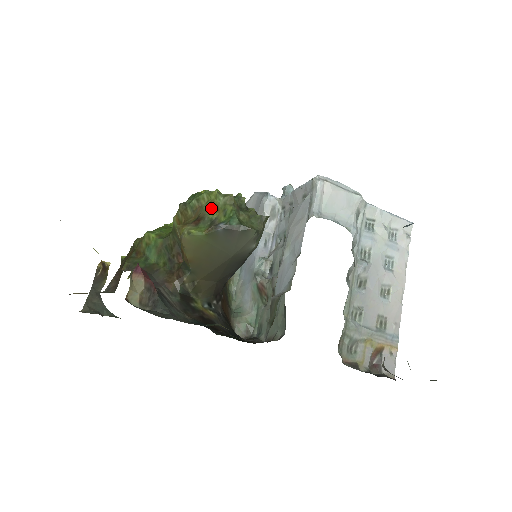
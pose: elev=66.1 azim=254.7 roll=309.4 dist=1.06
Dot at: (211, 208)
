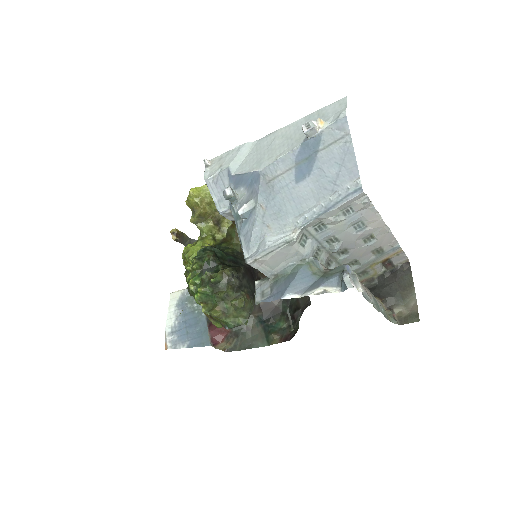
Dot at: occluded
